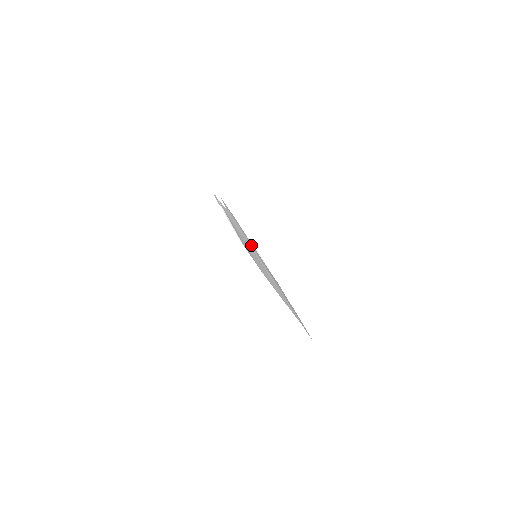
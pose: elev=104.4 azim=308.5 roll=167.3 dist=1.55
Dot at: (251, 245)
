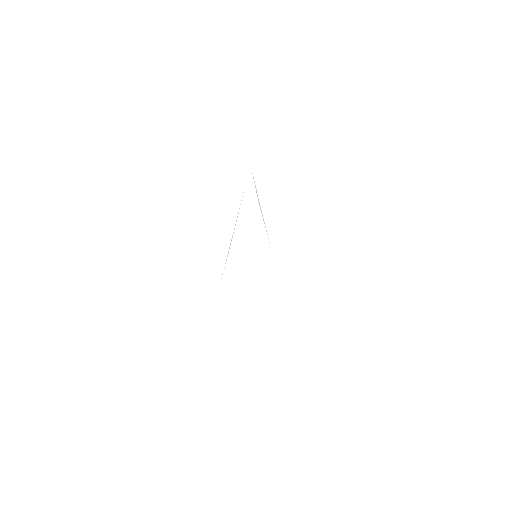
Dot at: occluded
